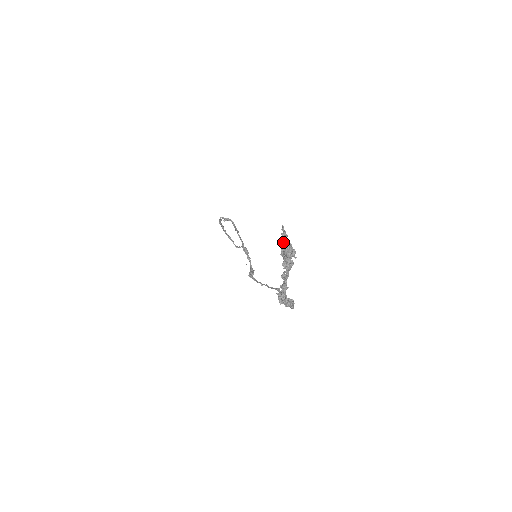
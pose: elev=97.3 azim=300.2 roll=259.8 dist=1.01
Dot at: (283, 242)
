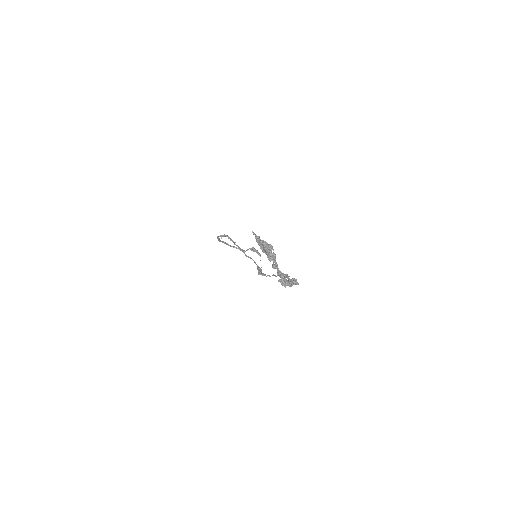
Dot at: (259, 243)
